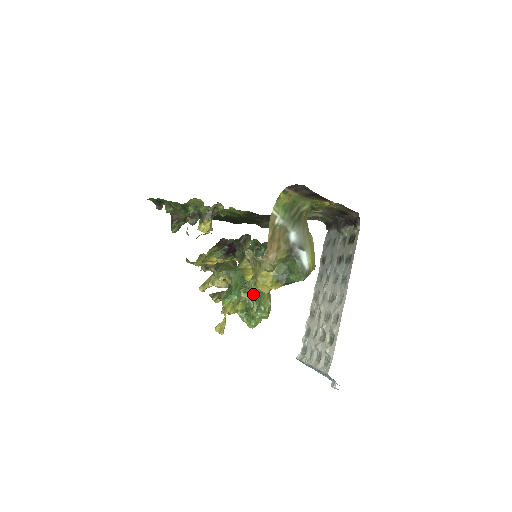
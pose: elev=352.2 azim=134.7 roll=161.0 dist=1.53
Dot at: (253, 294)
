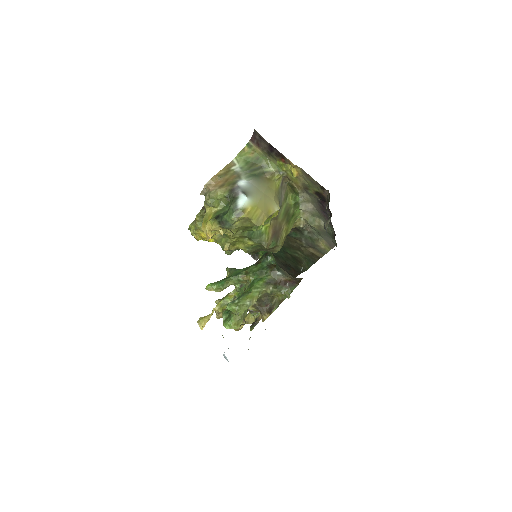
Dot at: (241, 294)
